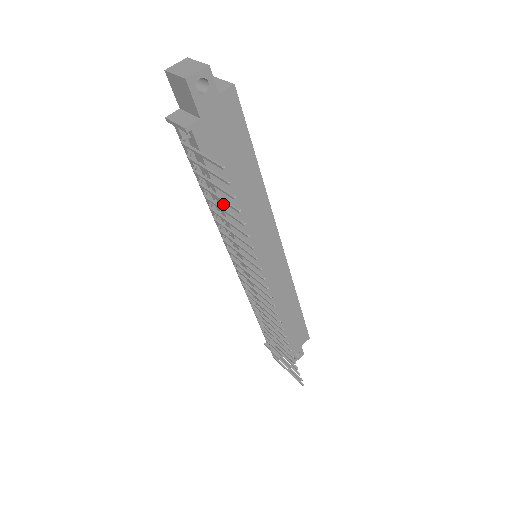
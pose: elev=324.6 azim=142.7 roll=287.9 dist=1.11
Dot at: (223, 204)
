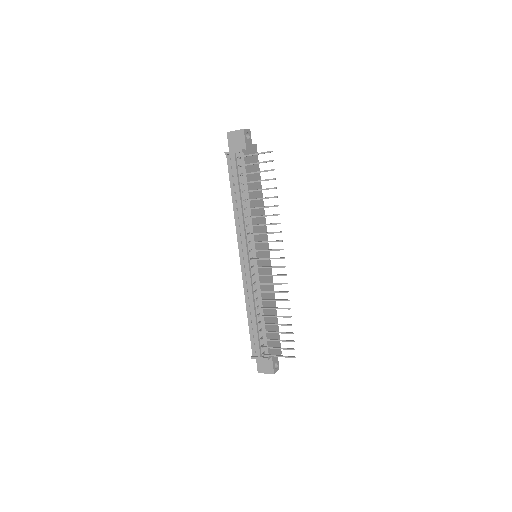
Dot at: (250, 201)
